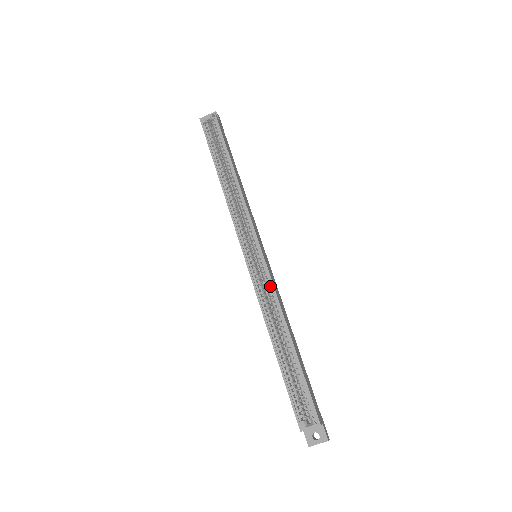
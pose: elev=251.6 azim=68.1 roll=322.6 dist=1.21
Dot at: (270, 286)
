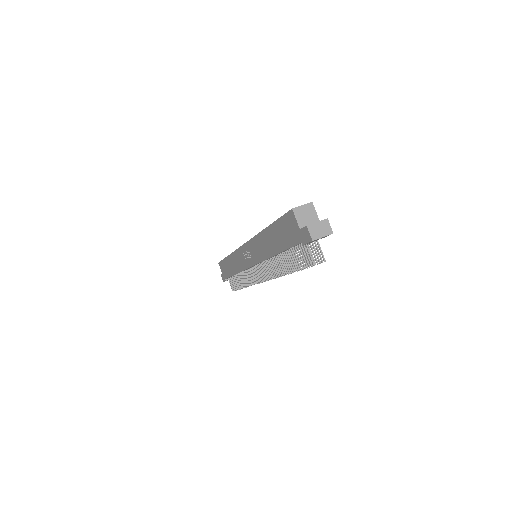
Dot at: occluded
